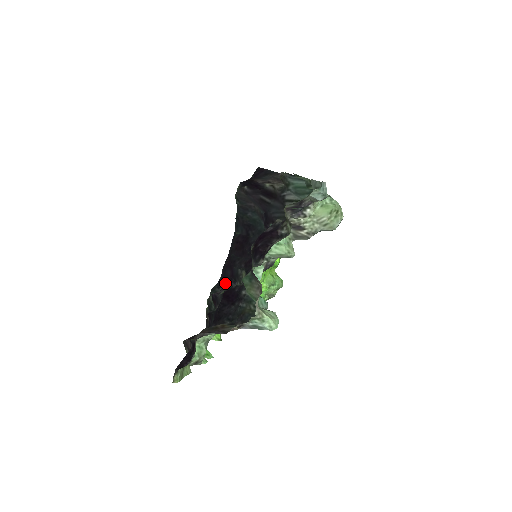
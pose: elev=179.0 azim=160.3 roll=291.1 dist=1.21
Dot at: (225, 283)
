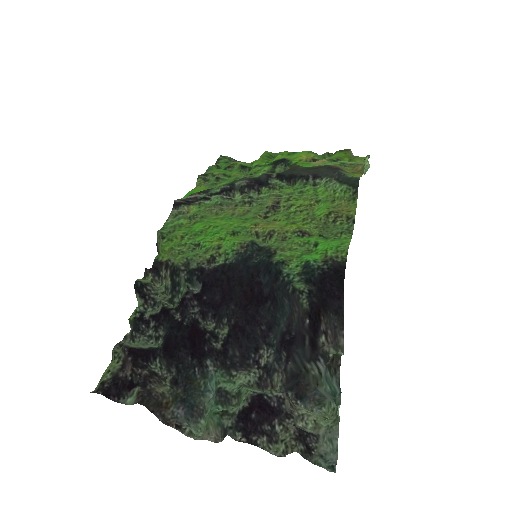
Dot at: (206, 294)
